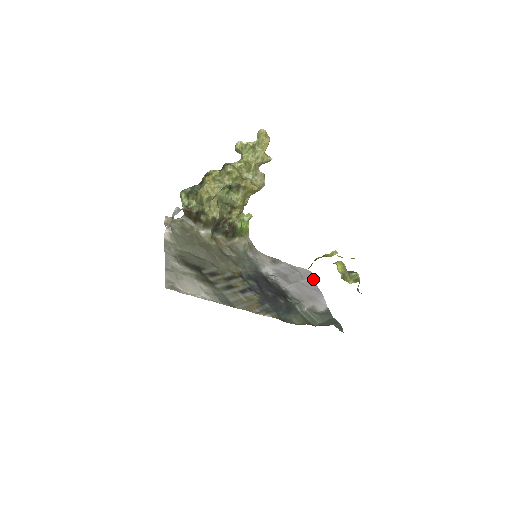
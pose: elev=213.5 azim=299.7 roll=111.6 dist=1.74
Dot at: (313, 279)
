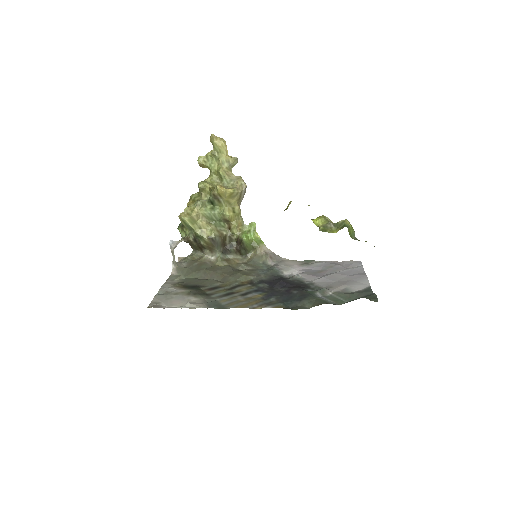
Dot at: (360, 267)
